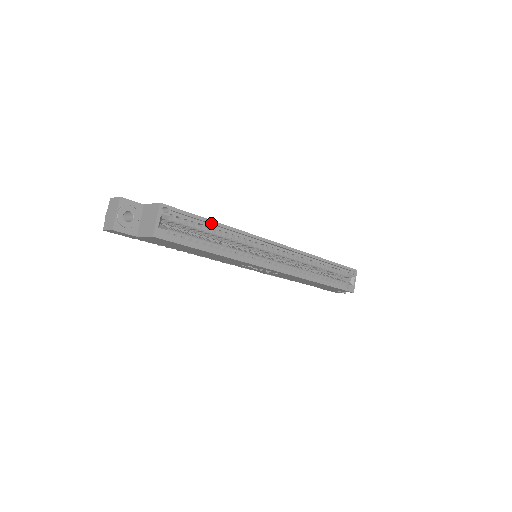
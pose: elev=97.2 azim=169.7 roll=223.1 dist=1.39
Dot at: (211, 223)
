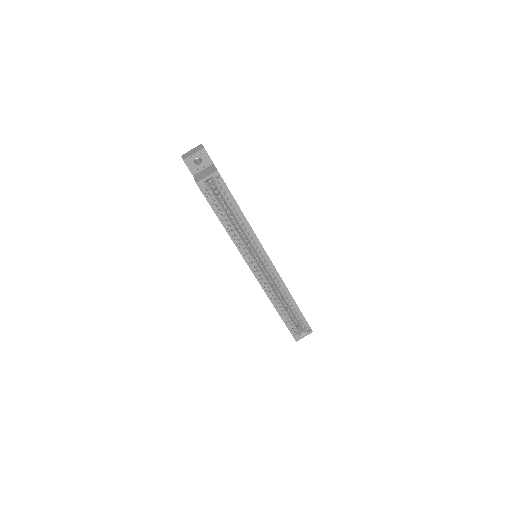
Dot at: (238, 209)
